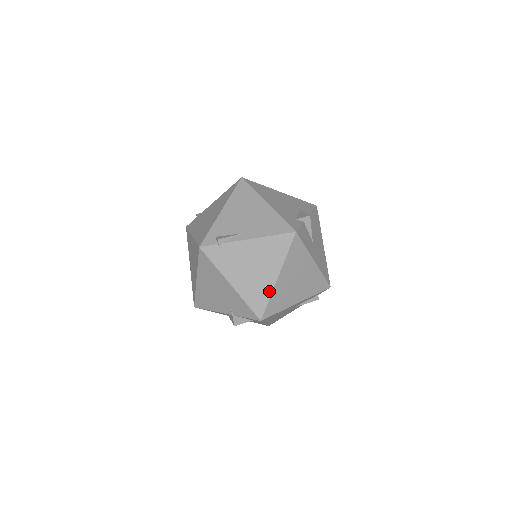
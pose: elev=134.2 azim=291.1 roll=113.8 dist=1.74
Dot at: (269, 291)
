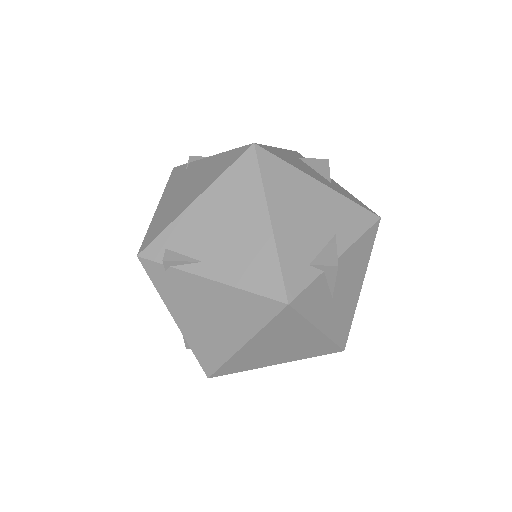
Dot at: (227, 354)
